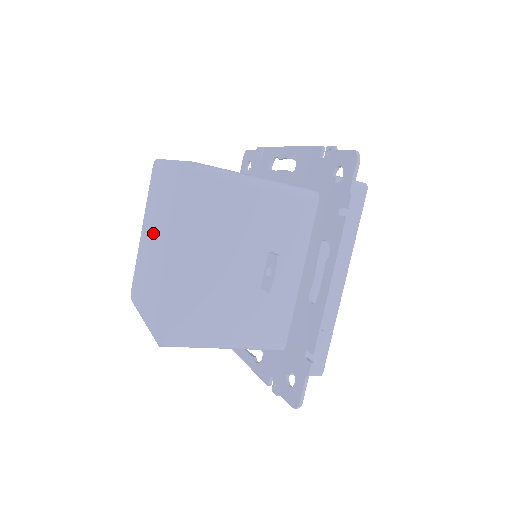
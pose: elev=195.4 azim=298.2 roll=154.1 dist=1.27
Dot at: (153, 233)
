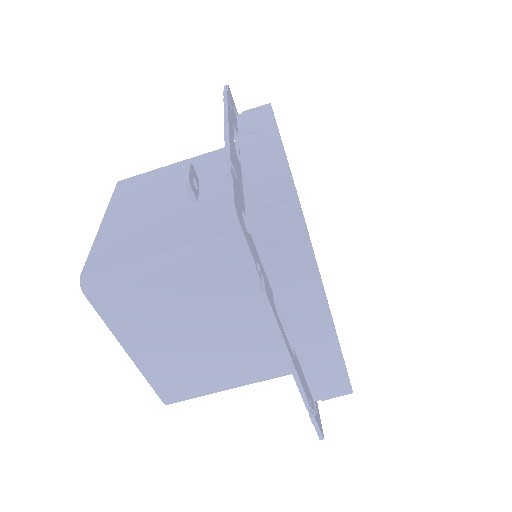
Dot at: occluded
